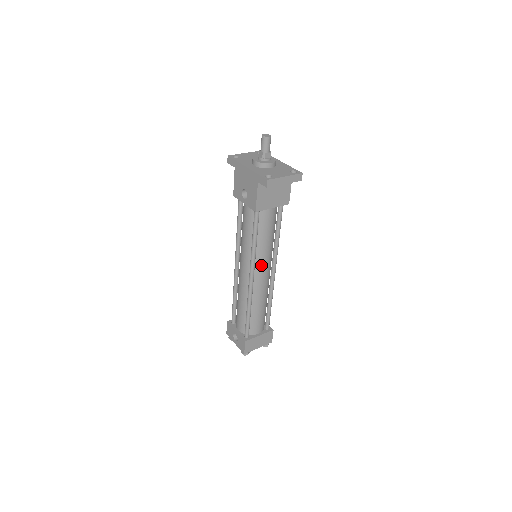
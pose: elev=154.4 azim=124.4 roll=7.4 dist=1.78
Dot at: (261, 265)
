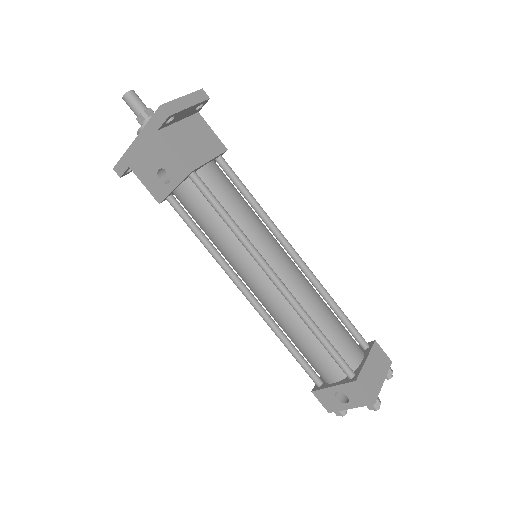
Dot at: (269, 251)
